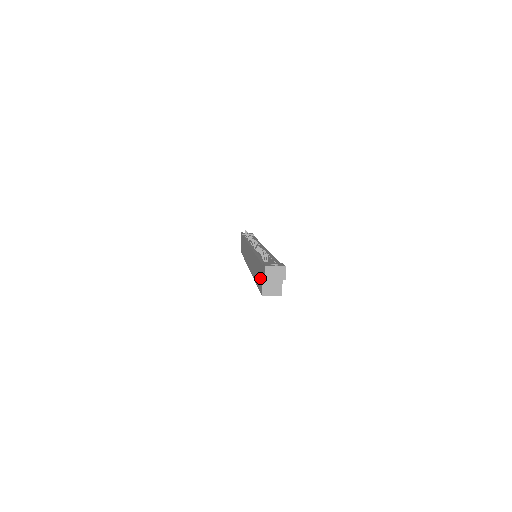
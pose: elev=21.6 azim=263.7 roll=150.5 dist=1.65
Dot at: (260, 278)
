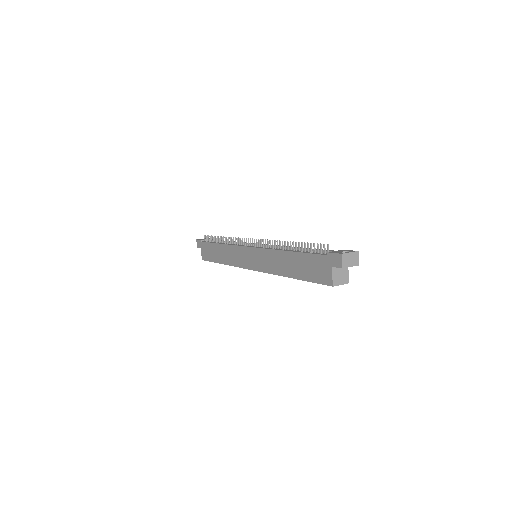
Dot at: (320, 270)
